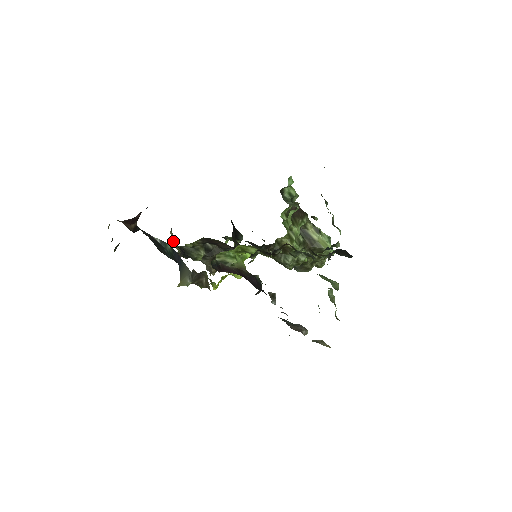
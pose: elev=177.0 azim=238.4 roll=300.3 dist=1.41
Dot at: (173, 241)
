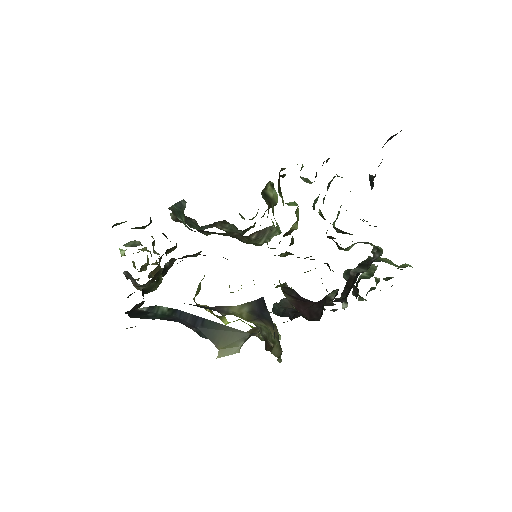
Dot at: (238, 313)
